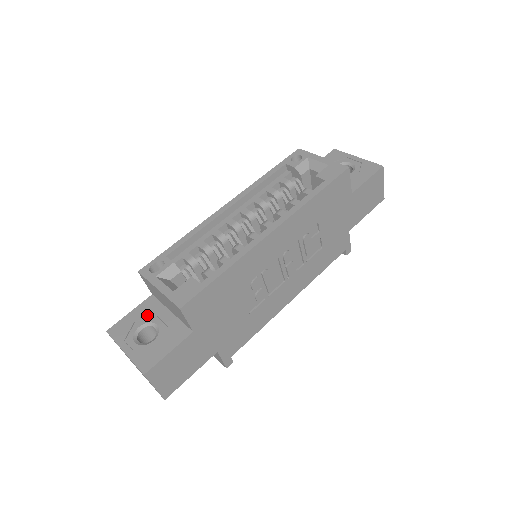
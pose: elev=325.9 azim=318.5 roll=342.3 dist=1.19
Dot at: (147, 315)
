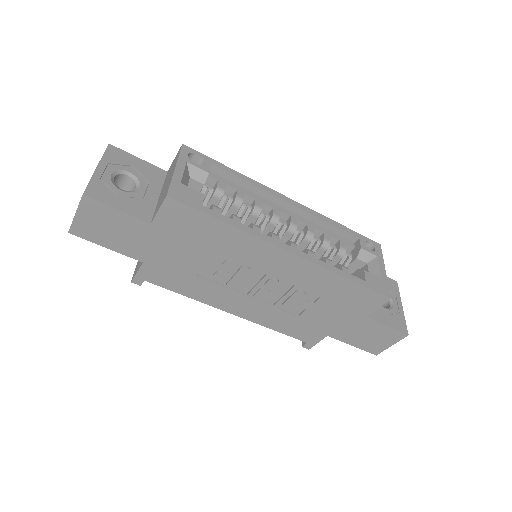
Dot at: (145, 175)
